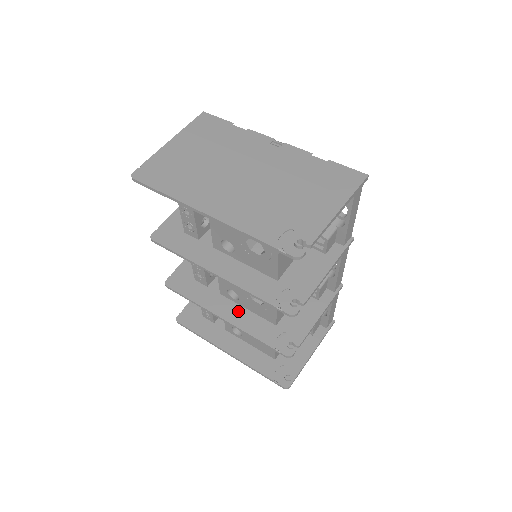
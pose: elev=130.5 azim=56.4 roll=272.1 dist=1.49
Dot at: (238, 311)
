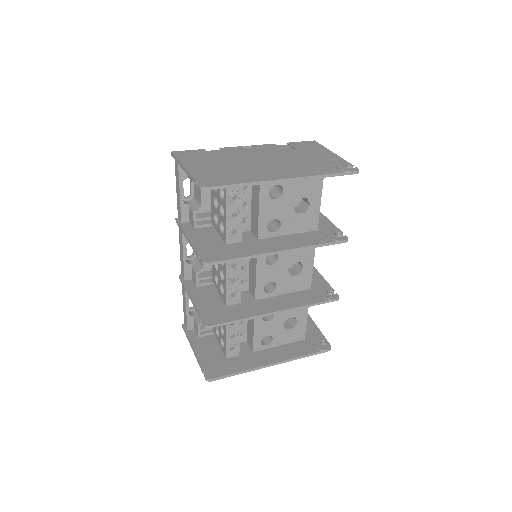
Dot at: (278, 302)
